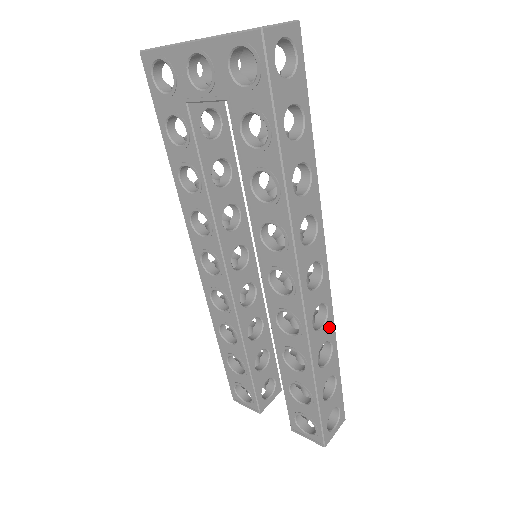
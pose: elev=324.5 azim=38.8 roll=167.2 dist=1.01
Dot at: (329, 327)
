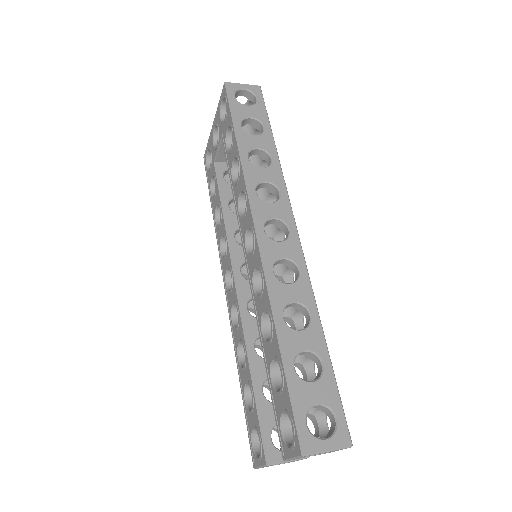
Dot at: (303, 290)
